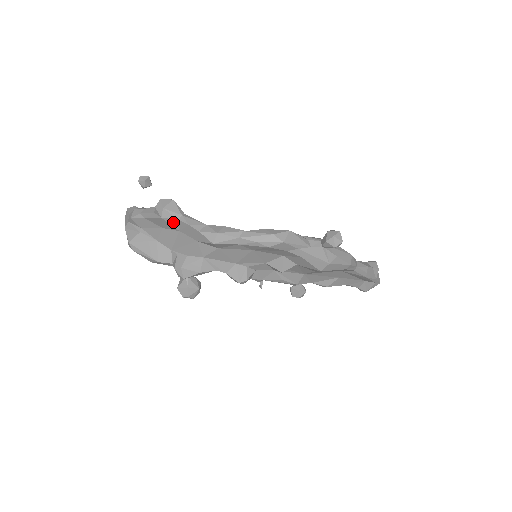
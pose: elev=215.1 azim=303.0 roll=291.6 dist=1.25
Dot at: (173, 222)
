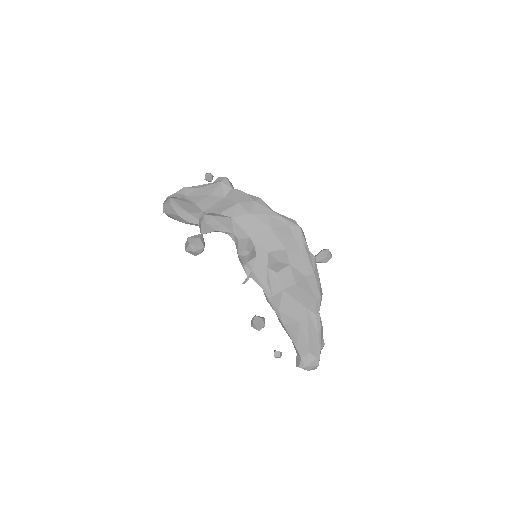
Dot at: (226, 189)
